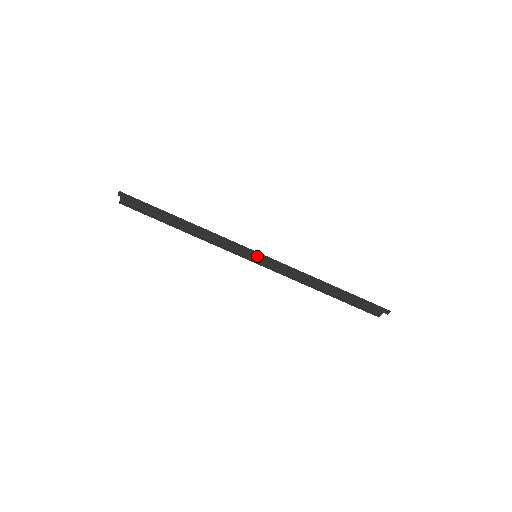
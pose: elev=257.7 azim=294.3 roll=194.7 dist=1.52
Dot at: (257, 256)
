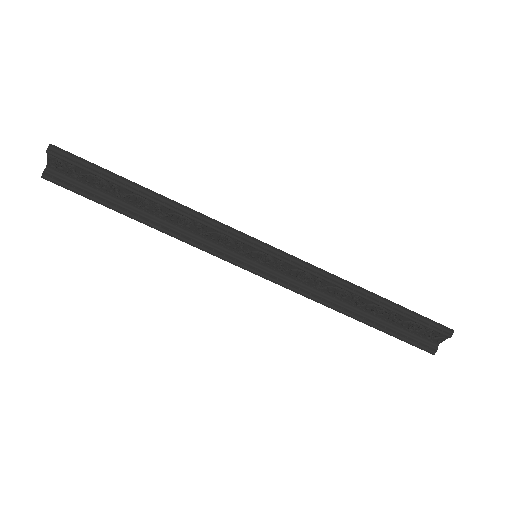
Dot at: (261, 249)
